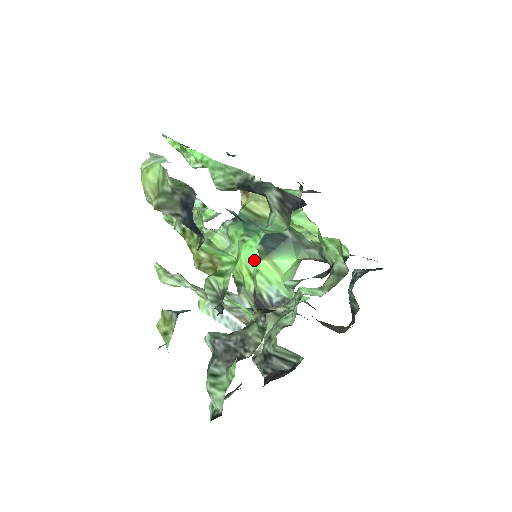
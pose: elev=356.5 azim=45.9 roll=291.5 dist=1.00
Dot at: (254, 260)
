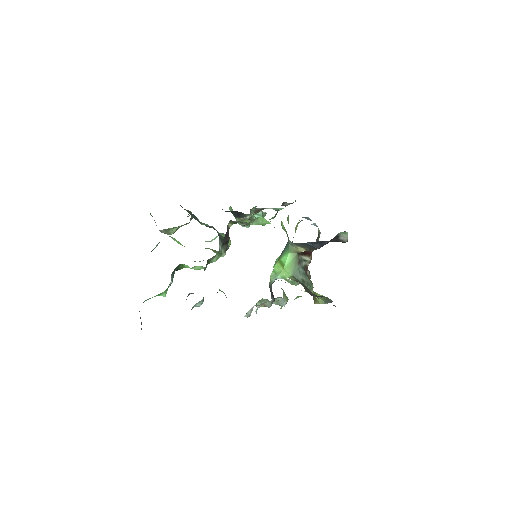
Dot at: occluded
